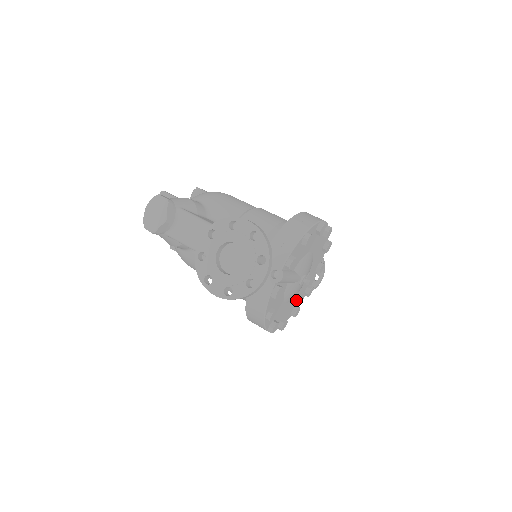
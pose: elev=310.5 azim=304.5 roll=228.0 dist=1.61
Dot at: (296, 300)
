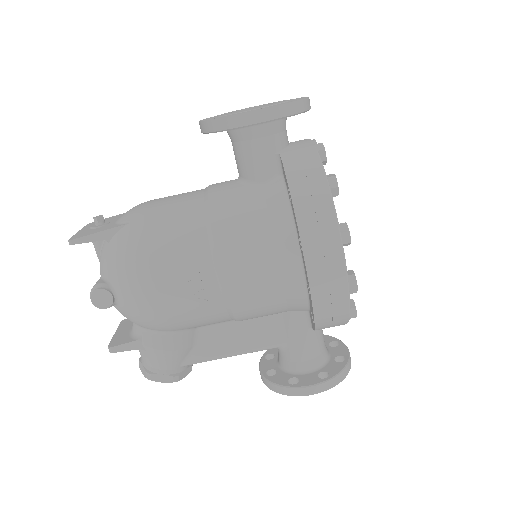
Dot at: occluded
